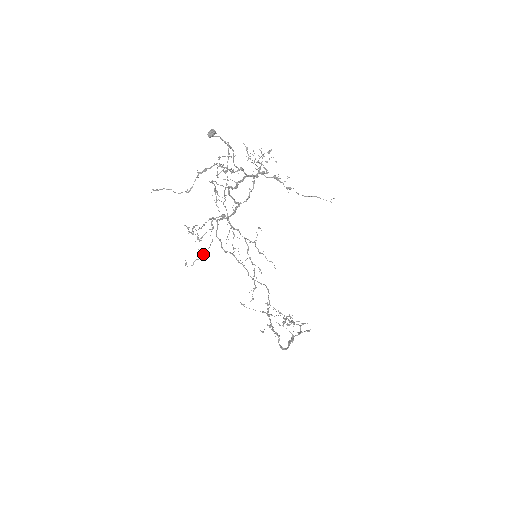
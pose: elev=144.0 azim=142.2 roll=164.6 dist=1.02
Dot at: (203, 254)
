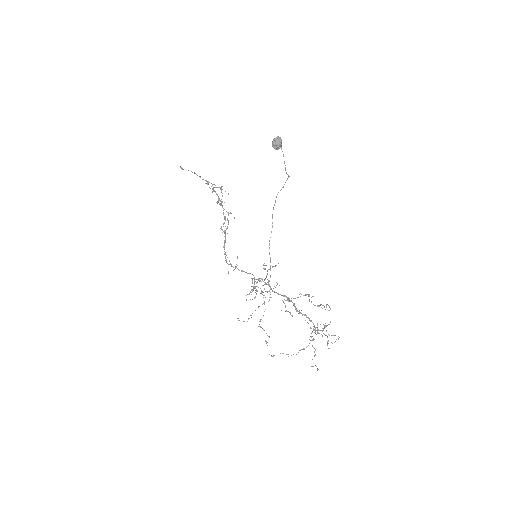
Dot at: occluded
